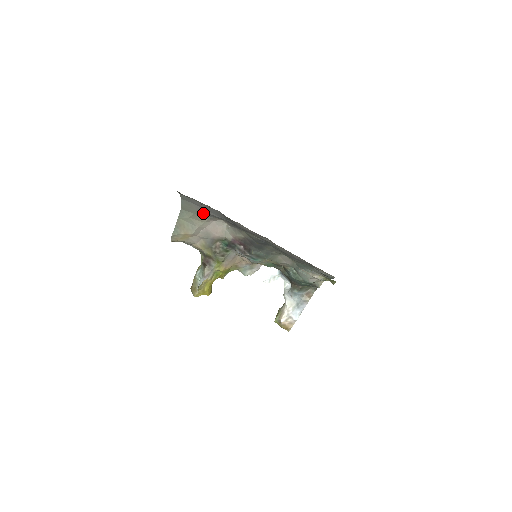
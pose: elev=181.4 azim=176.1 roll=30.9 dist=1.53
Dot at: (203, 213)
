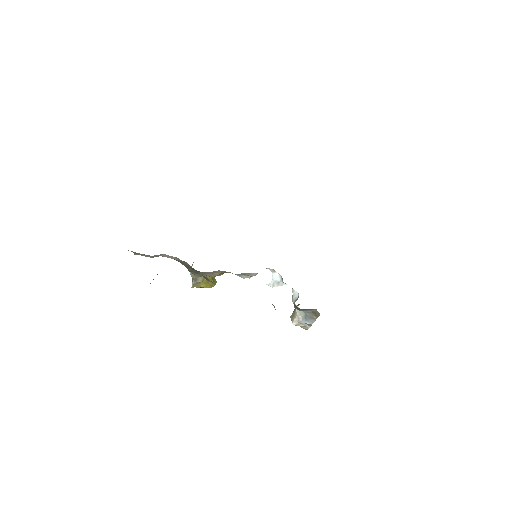
Dot at: occluded
